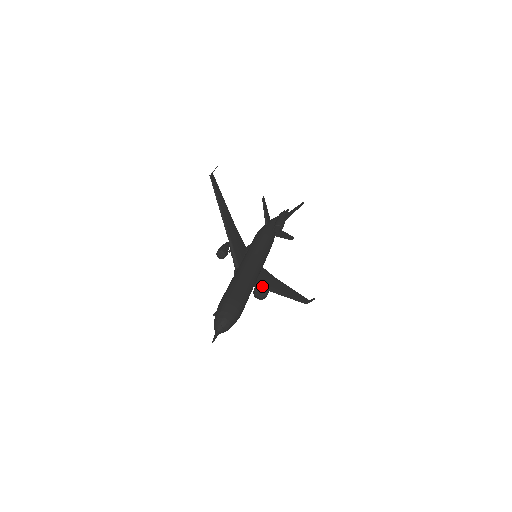
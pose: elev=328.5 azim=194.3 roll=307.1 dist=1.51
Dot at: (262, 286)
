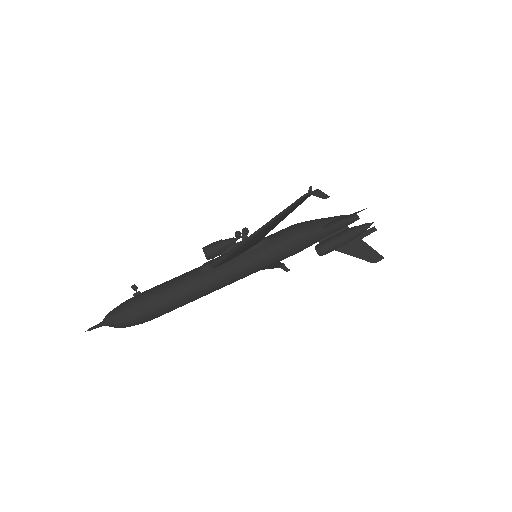
Dot at: occluded
